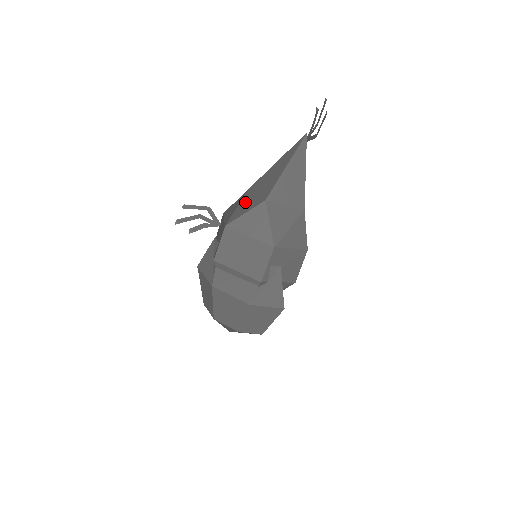
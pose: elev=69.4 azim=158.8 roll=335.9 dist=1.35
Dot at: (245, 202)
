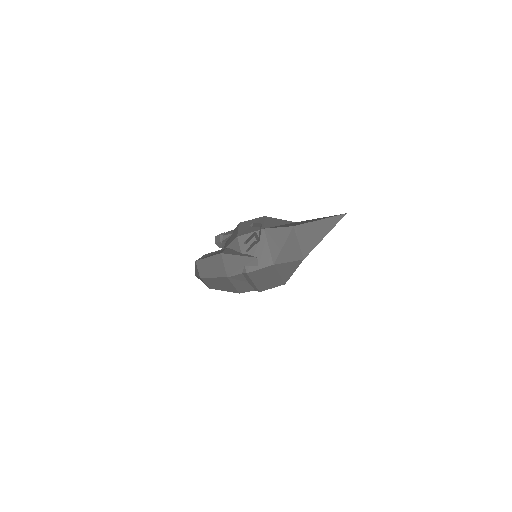
Dot at: (290, 246)
